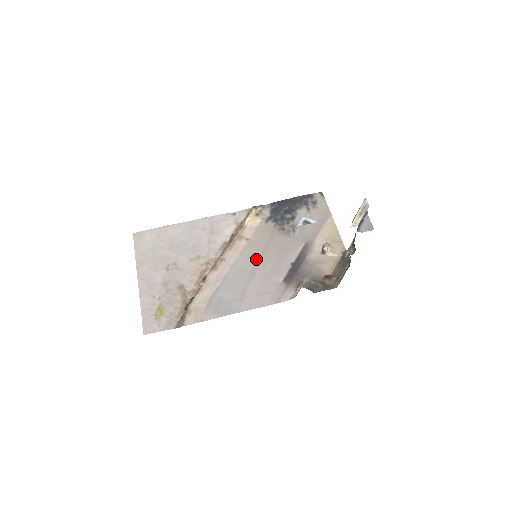
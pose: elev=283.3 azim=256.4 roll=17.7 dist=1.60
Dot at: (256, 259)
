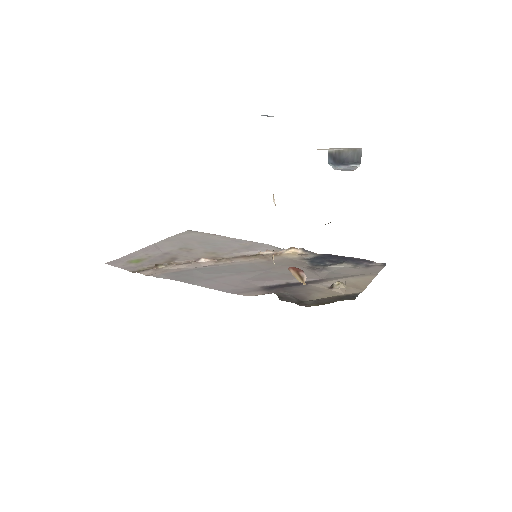
Dot at: (258, 269)
